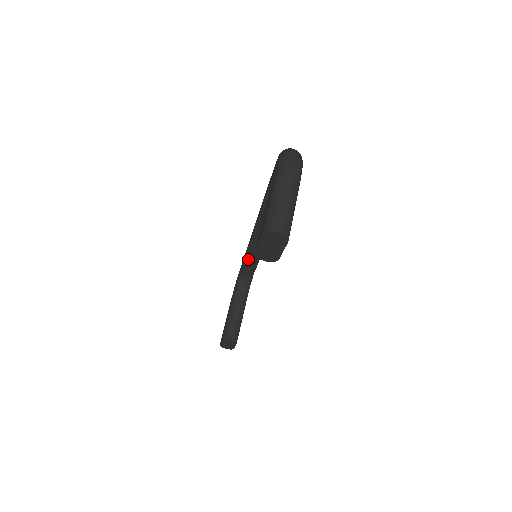
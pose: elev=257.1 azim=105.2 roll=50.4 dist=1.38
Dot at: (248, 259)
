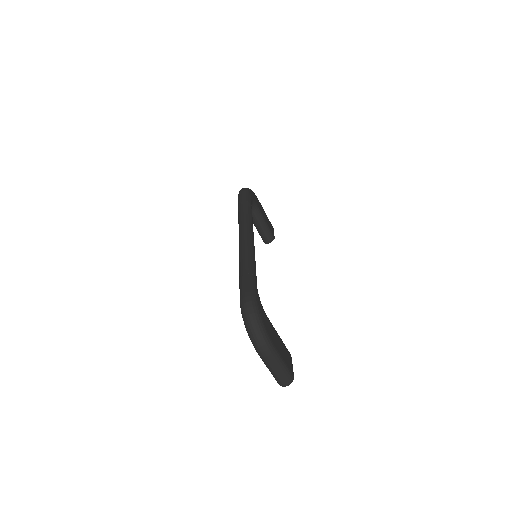
Dot at: occluded
